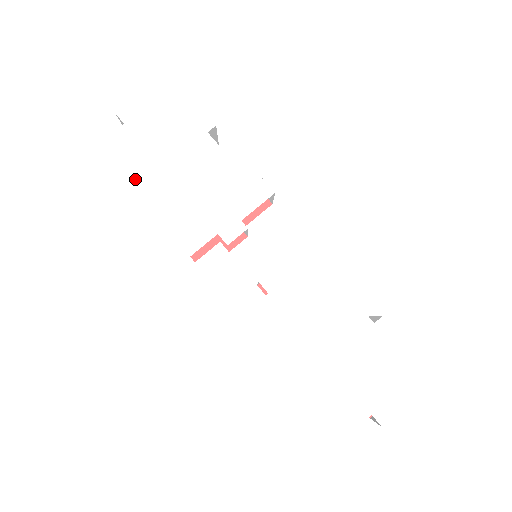
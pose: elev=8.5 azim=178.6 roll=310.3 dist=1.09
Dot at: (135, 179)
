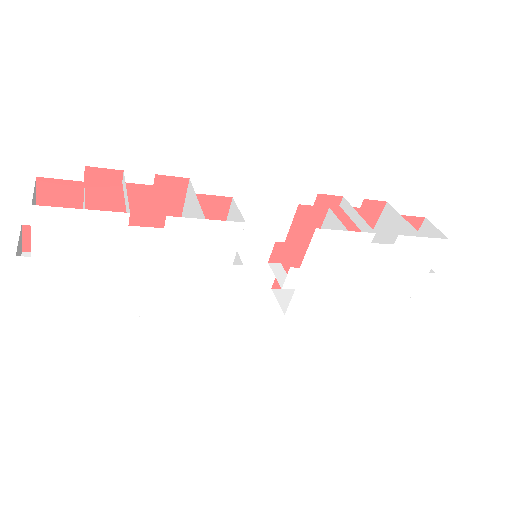
Dot at: (107, 310)
